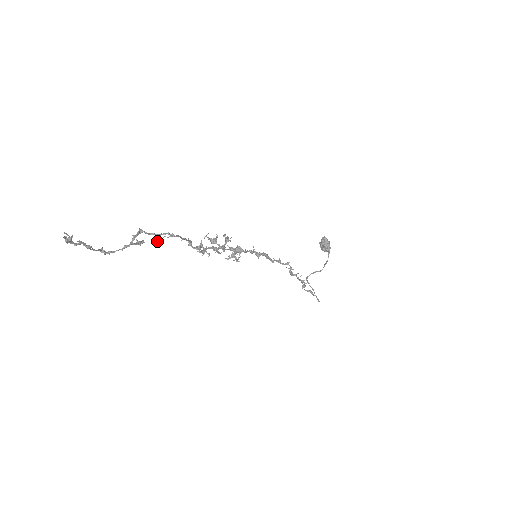
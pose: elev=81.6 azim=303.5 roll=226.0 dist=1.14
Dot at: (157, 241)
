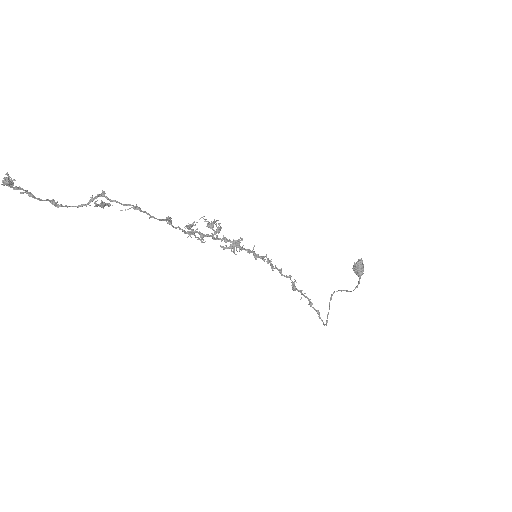
Dot at: occluded
